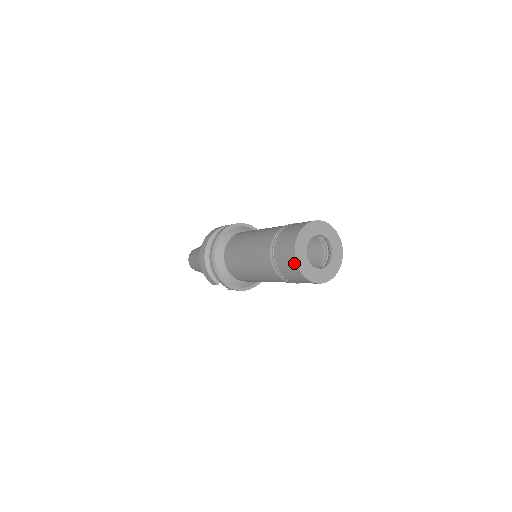
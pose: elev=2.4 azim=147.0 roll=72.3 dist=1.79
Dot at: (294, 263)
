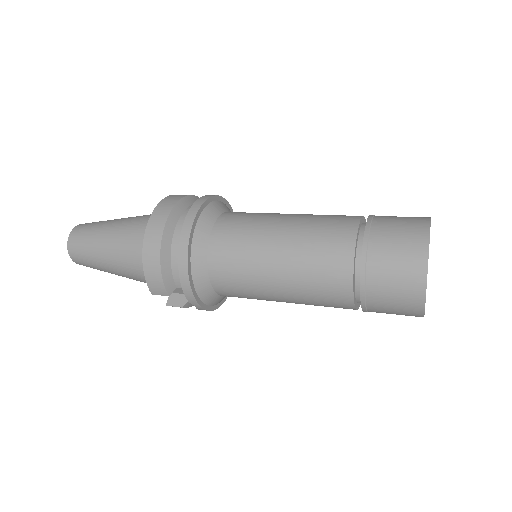
Dot at: (421, 279)
